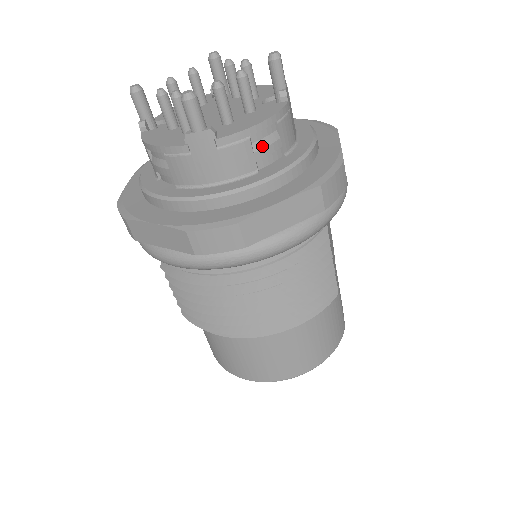
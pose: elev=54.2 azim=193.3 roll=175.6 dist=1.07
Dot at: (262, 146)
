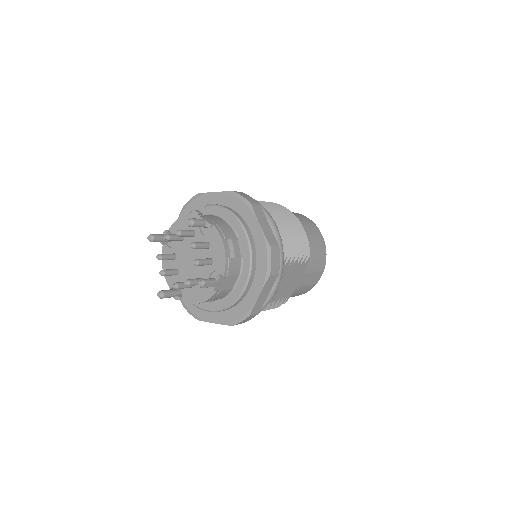
Dot at: occluded
